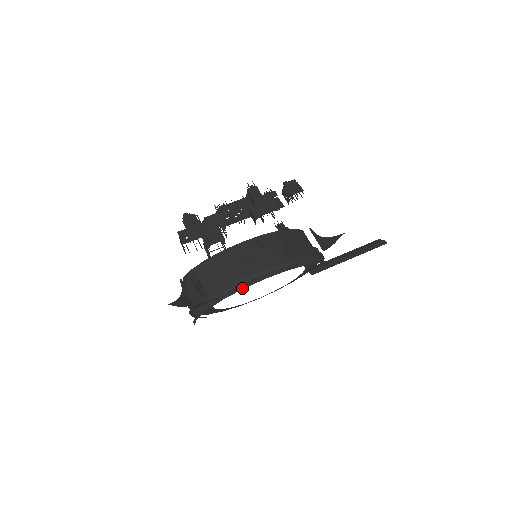
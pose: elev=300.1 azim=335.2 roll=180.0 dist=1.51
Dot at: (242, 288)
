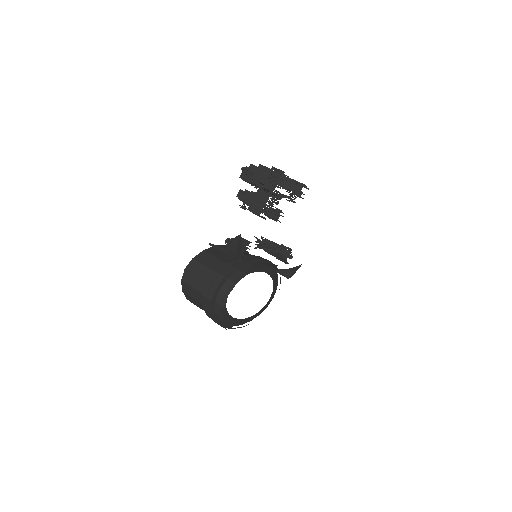
Dot at: (269, 264)
